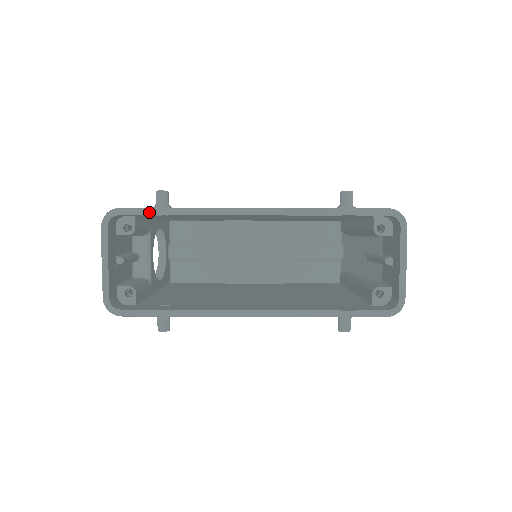
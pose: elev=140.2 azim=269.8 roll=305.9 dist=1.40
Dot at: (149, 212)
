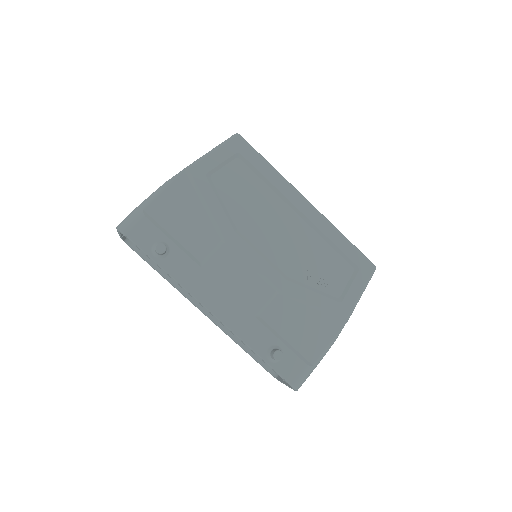
Dot at: (145, 254)
